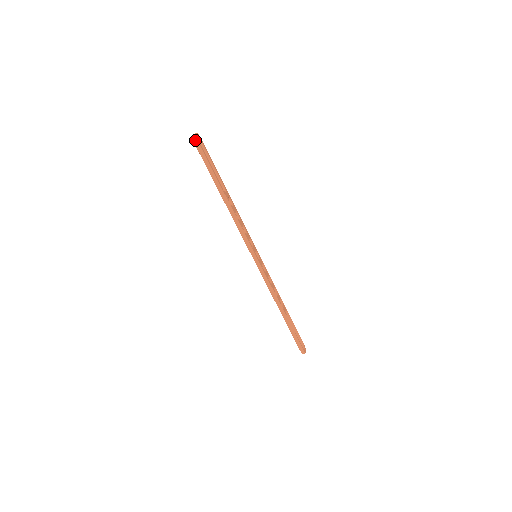
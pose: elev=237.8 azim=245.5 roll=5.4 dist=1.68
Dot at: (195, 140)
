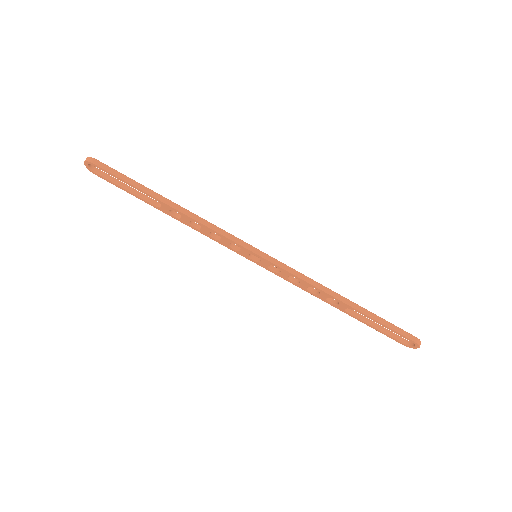
Dot at: (90, 159)
